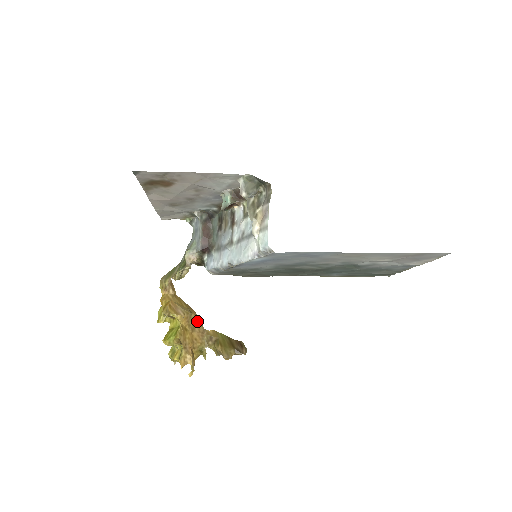
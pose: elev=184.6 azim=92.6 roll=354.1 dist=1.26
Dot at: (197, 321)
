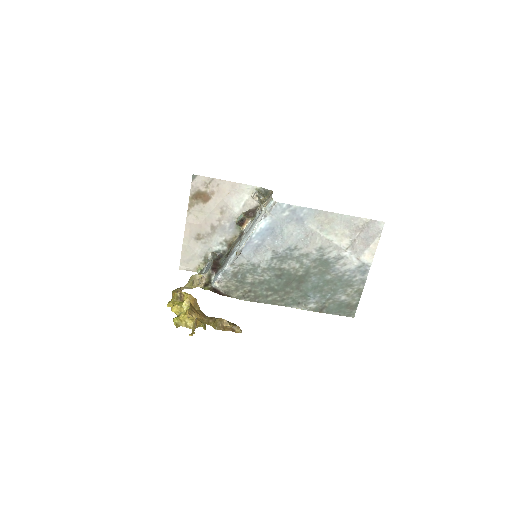
Dot at: (200, 311)
